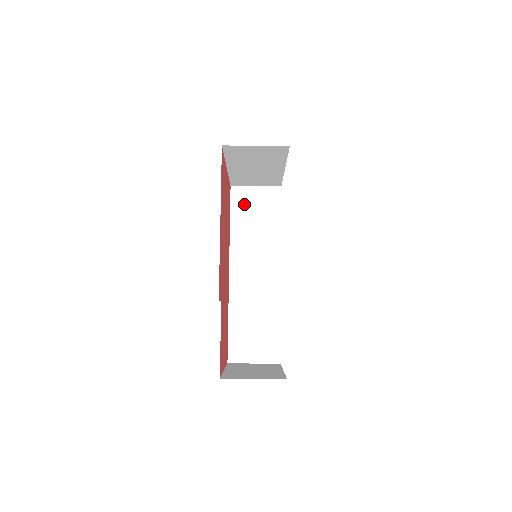
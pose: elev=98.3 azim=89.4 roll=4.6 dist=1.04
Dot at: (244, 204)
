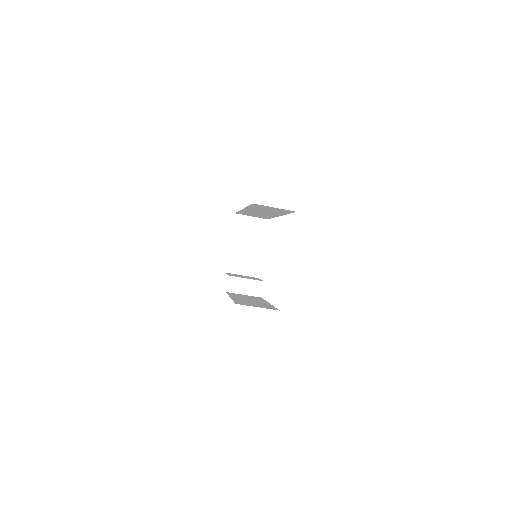
Dot at: (262, 207)
